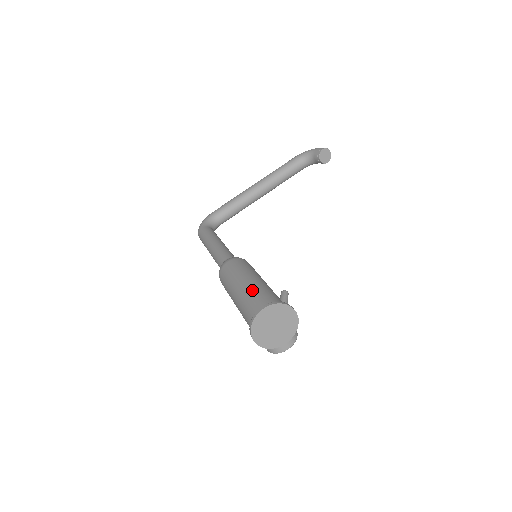
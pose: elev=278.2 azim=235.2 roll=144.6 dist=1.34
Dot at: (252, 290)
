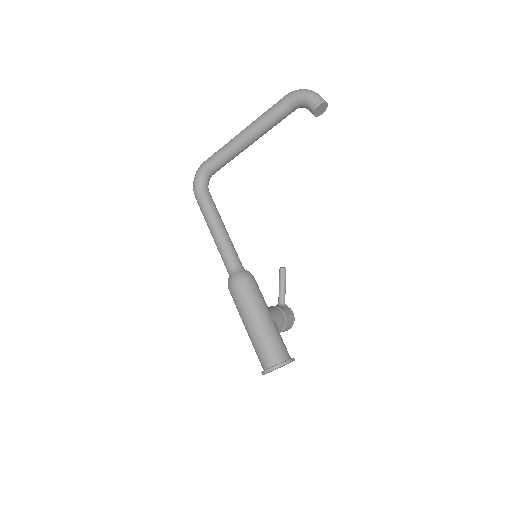
Dot at: (259, 340)
